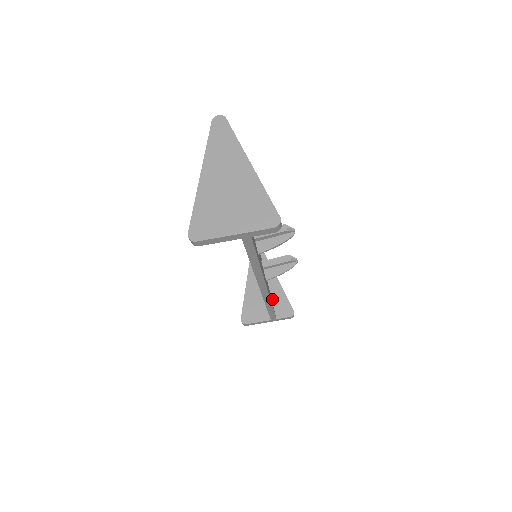
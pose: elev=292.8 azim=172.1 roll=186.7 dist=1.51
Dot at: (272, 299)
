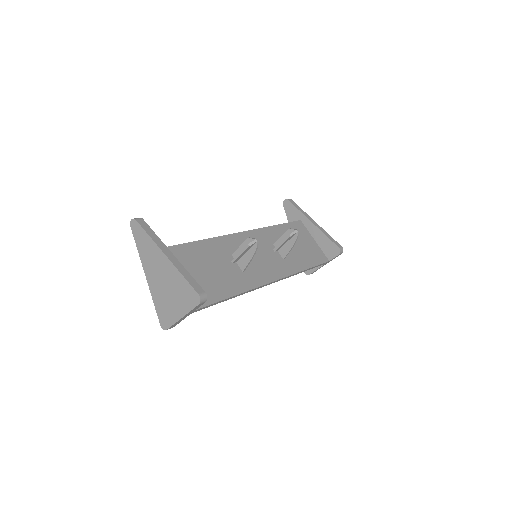
Dot at: (318, 245)
